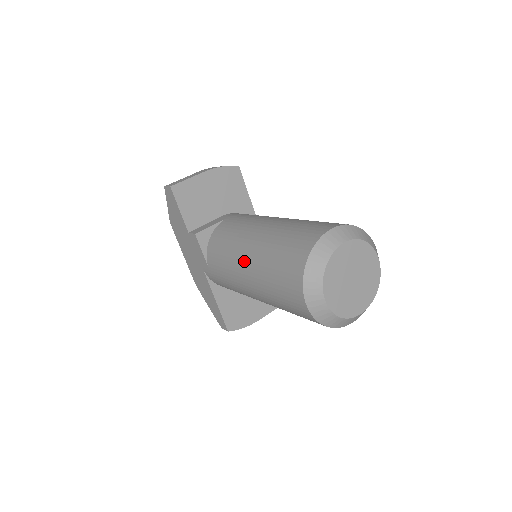
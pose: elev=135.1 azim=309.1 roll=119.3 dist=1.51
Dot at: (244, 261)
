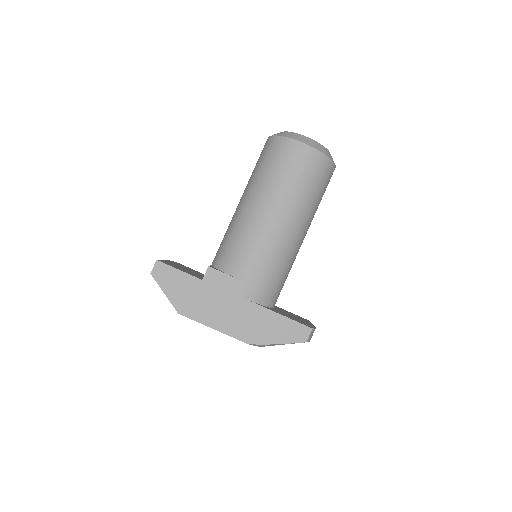
Dot at: (257, 210)
